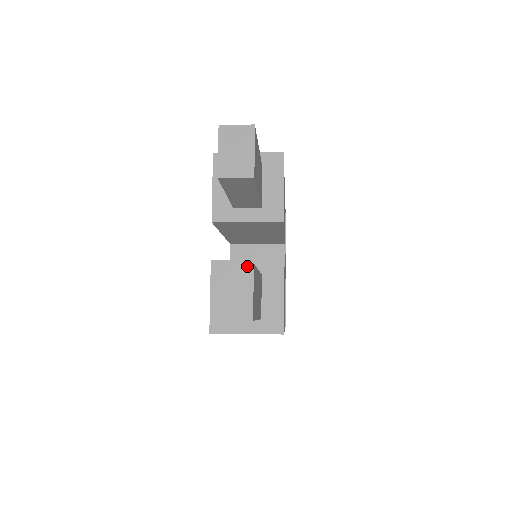
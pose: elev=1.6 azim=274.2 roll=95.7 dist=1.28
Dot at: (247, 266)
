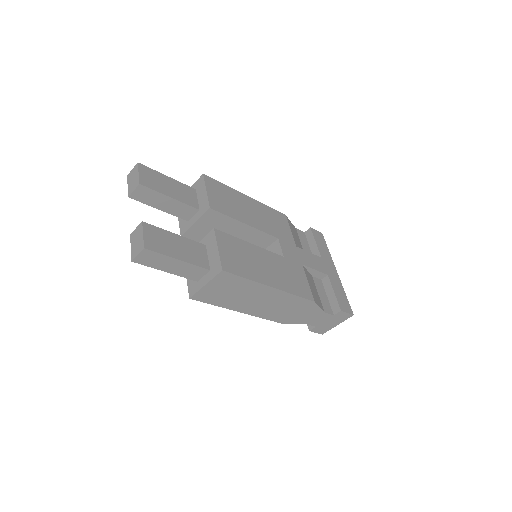
Dot at: (140, 225)
